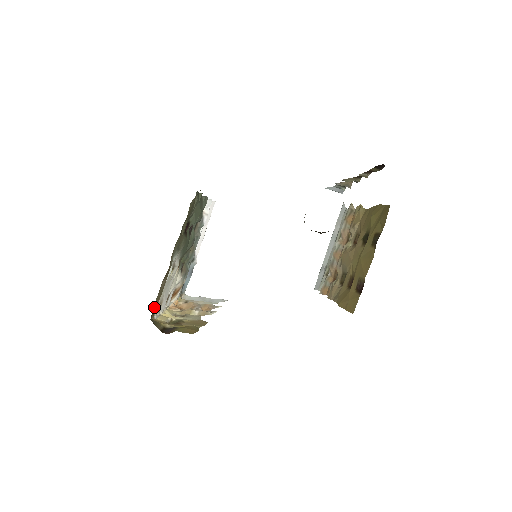
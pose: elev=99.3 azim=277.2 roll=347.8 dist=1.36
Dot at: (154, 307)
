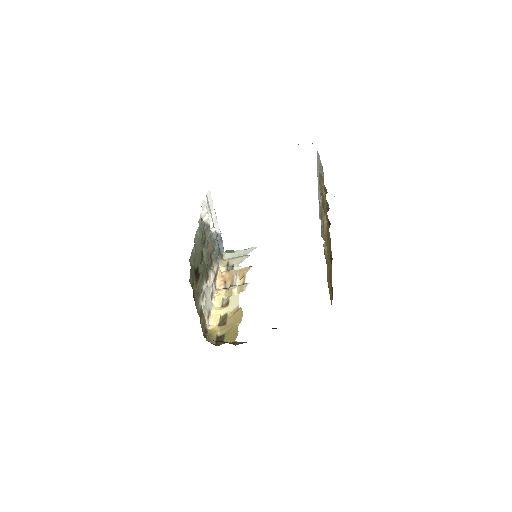
Dot at: (204, 336)
